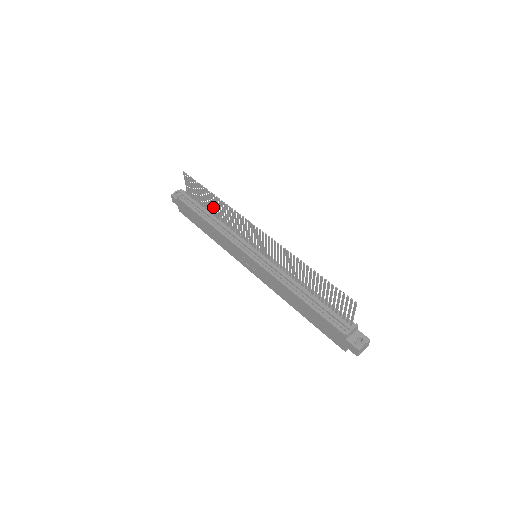
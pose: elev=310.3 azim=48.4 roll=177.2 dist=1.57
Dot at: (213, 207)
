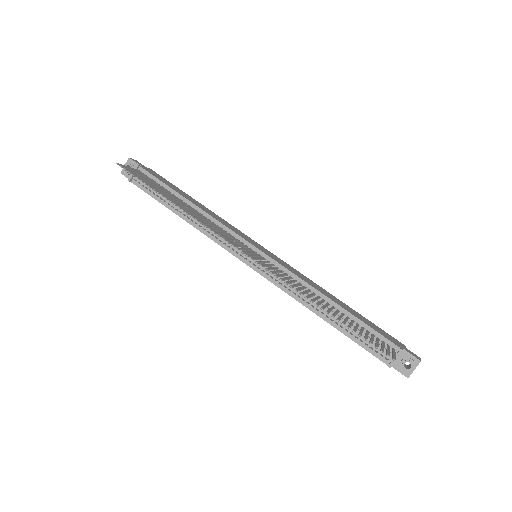
Dot at: occluded
